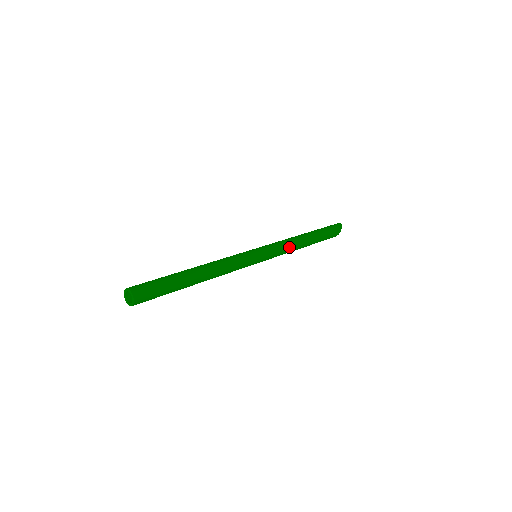
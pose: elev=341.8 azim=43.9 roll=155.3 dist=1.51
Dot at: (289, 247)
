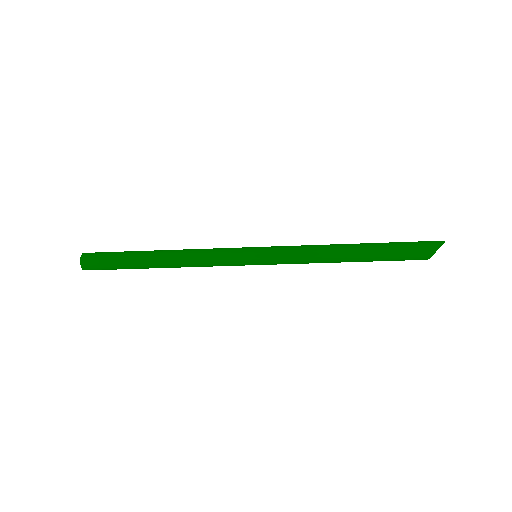
Dot at: (310, 254)
